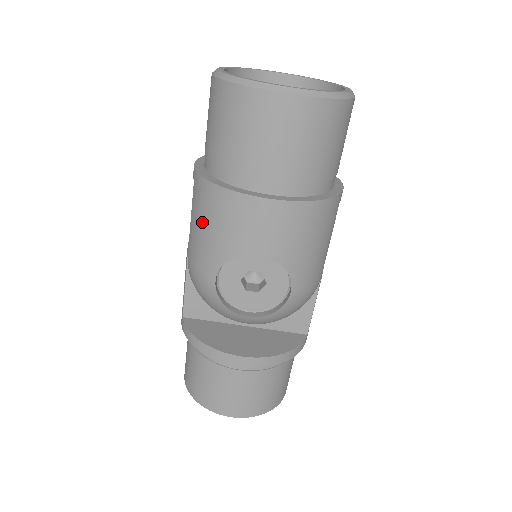
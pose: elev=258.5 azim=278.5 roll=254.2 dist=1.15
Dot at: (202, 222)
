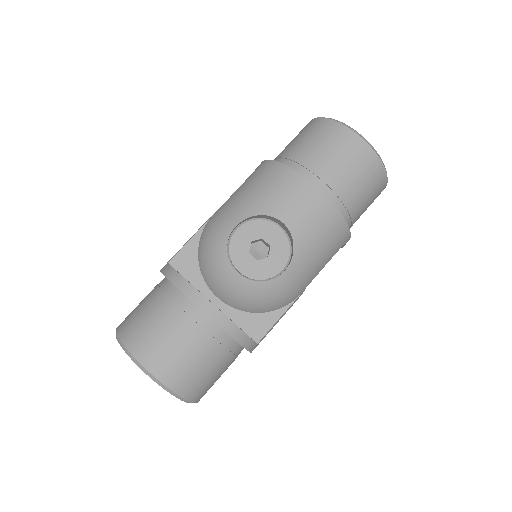
Dot at: (252, 186)
